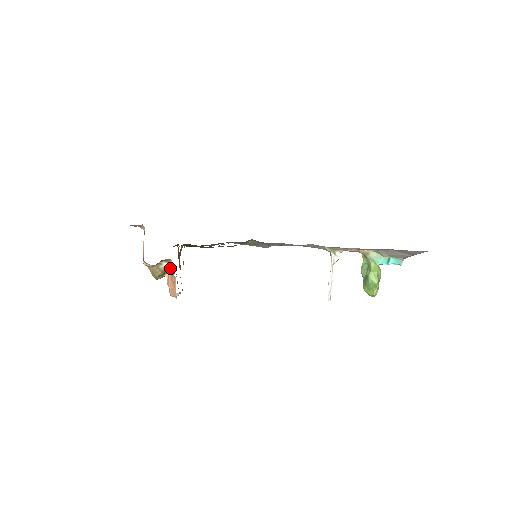
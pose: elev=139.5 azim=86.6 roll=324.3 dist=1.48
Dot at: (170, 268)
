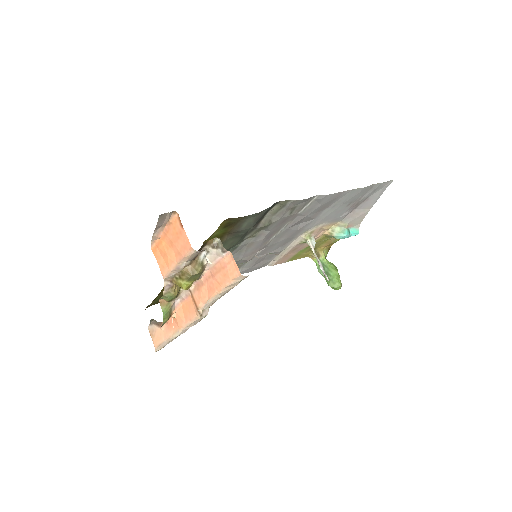
Dot at: (207, 261)
